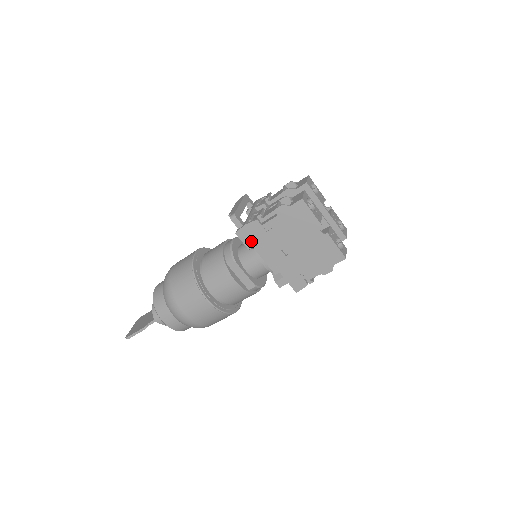
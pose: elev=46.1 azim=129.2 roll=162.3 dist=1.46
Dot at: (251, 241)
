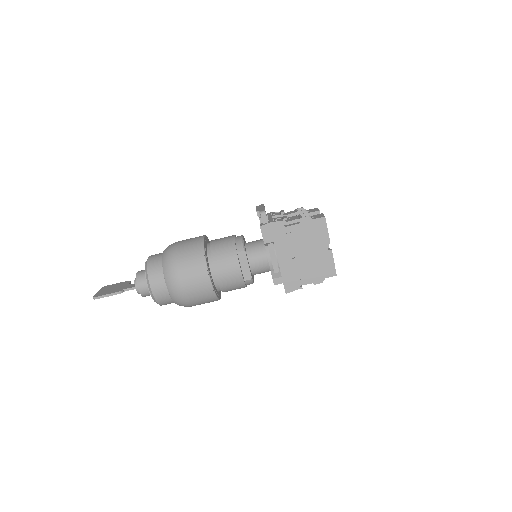
Dot at: (270, 237)
